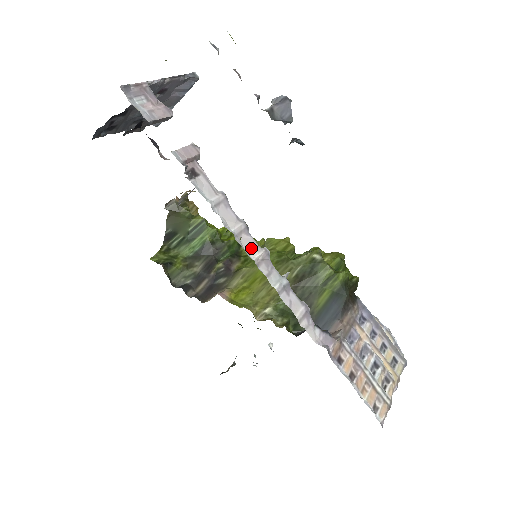
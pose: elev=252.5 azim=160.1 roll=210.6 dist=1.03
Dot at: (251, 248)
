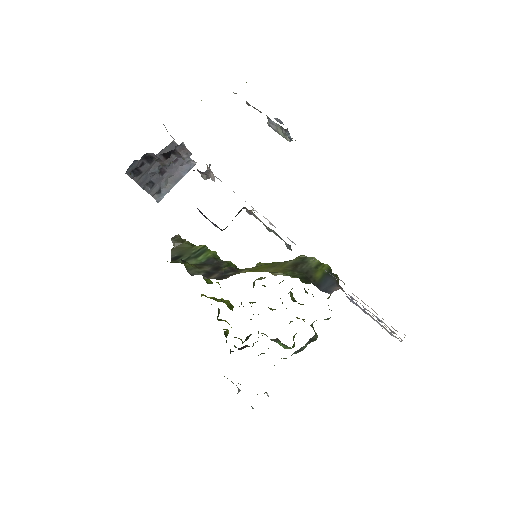
Dot at: occluded
